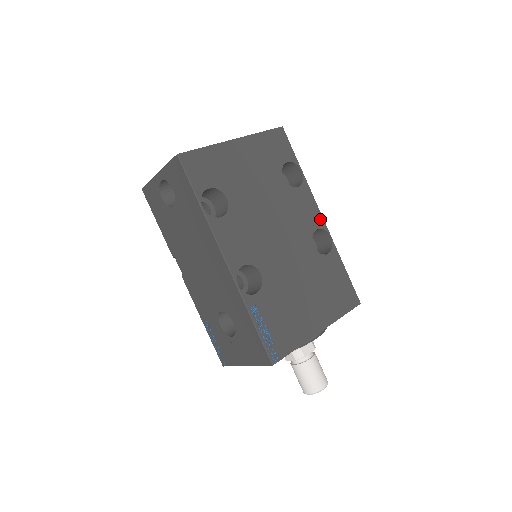
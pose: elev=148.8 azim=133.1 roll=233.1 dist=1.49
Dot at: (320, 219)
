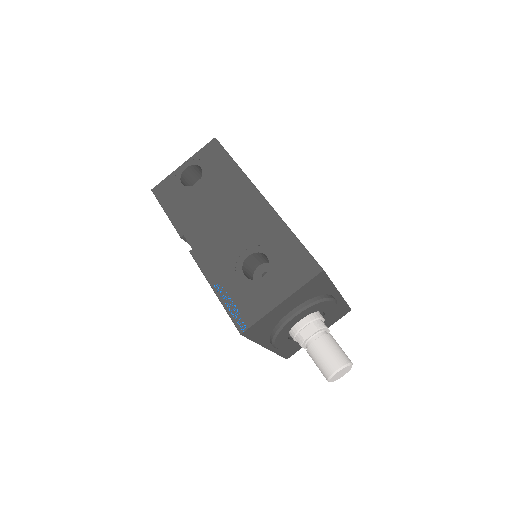
Dot at: occluded
